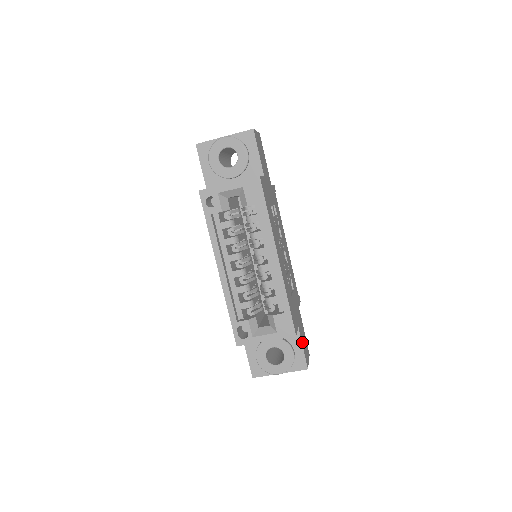
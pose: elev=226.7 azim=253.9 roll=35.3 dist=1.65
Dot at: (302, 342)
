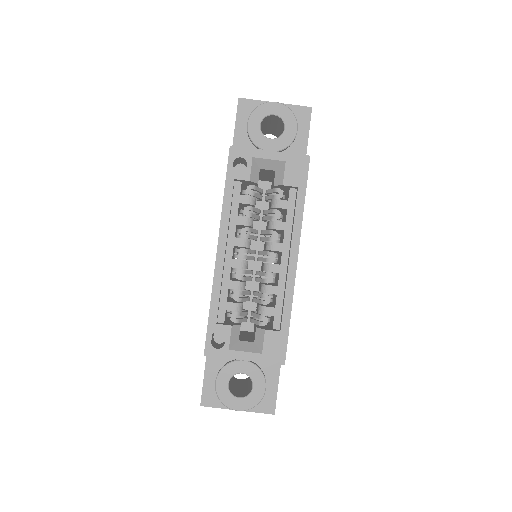
Dot at: (278, 378)
